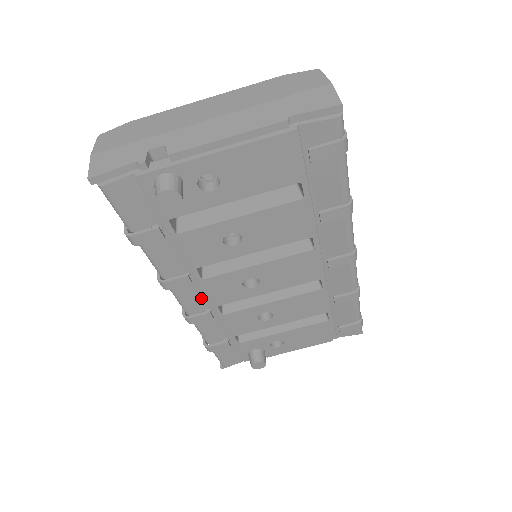
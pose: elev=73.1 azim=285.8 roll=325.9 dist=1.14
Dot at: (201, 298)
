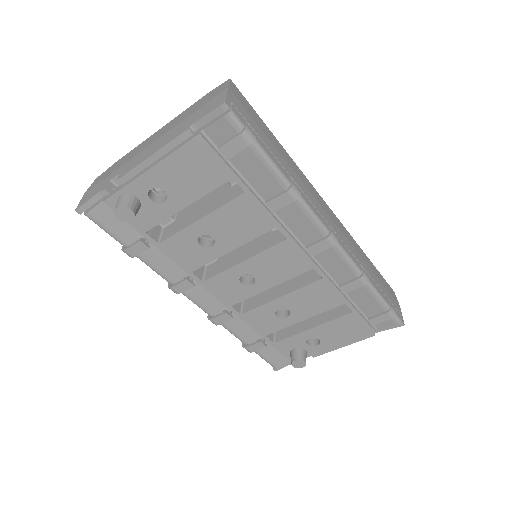
Dot at: (214, 300)
